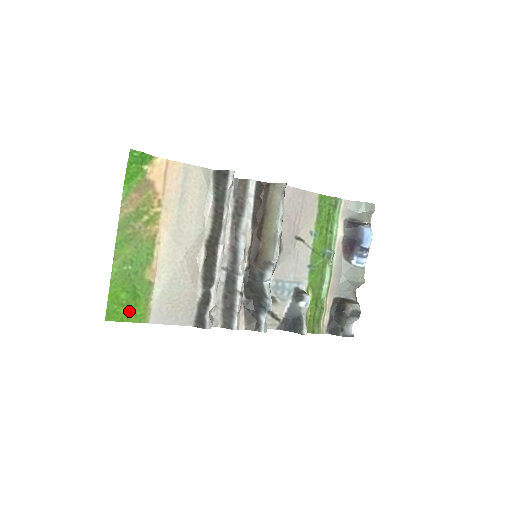
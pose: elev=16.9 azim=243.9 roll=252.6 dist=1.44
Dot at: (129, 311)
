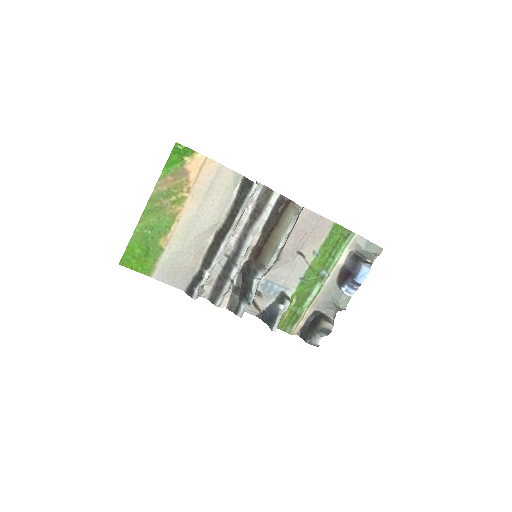
Dot at: (139, 263)
